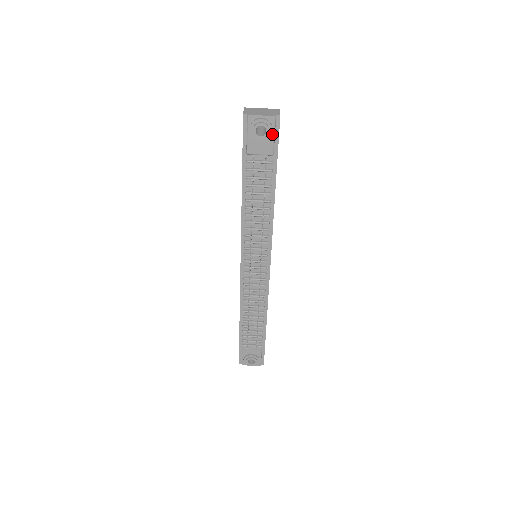
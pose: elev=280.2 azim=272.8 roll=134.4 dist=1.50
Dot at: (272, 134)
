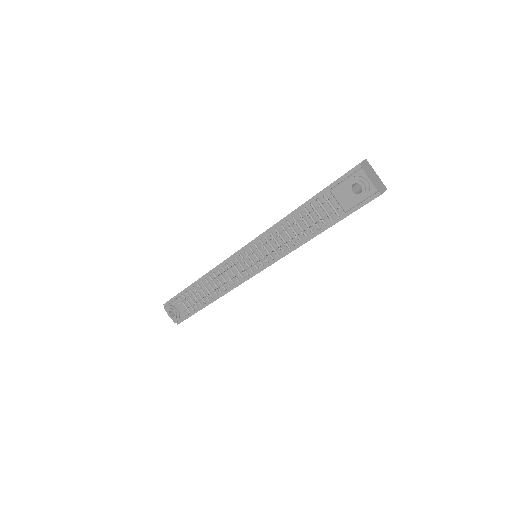
Dot at: (361, 199)
